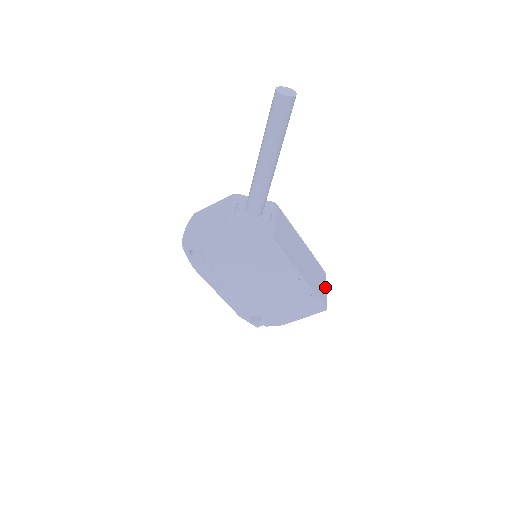
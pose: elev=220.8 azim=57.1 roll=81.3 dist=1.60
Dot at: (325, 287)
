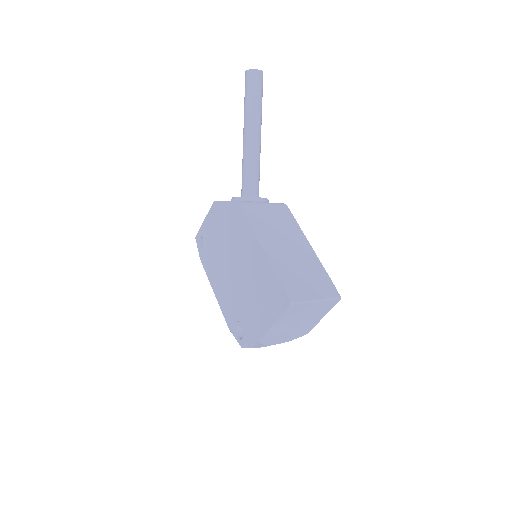
Dot at: (317, 297)
